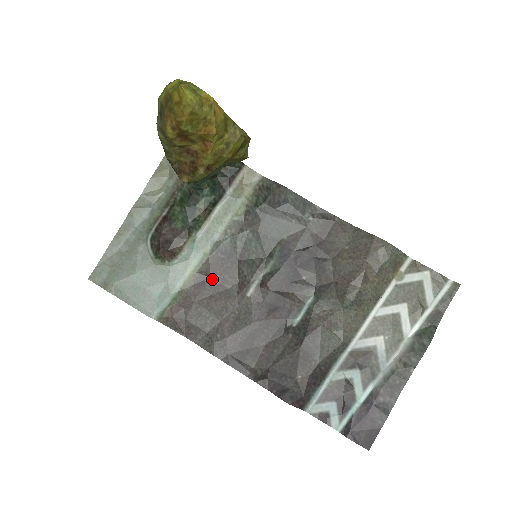
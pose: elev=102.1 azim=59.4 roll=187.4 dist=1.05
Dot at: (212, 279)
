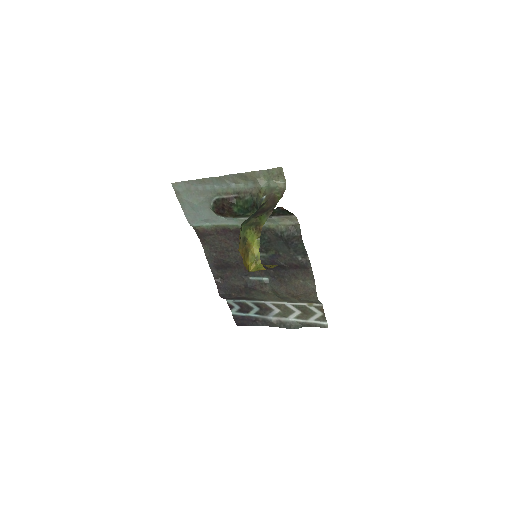
Dot at: (232, 234)
